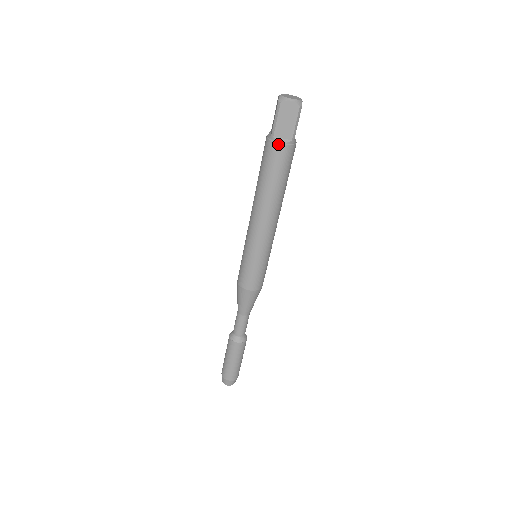
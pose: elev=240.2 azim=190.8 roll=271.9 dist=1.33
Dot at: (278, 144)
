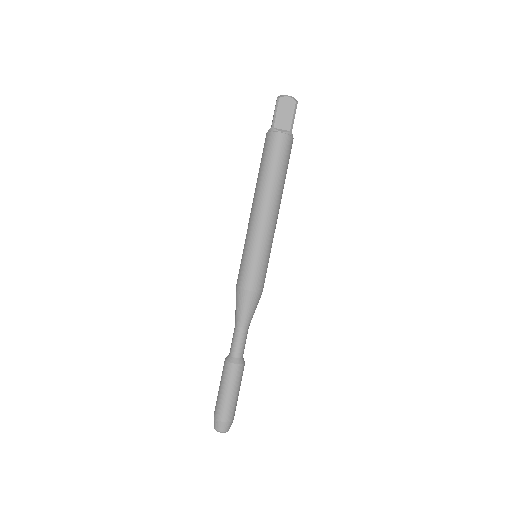
Dot at: (278, 133)
